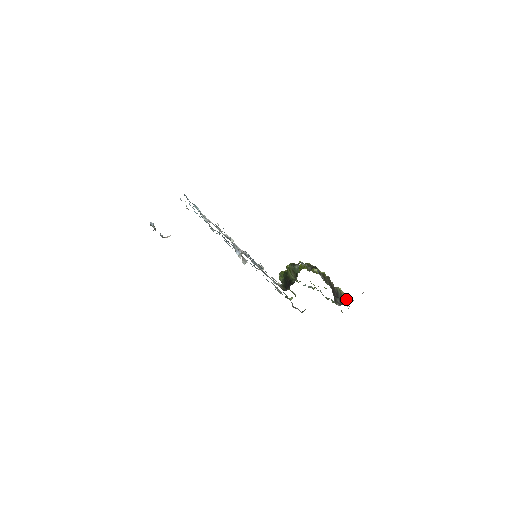
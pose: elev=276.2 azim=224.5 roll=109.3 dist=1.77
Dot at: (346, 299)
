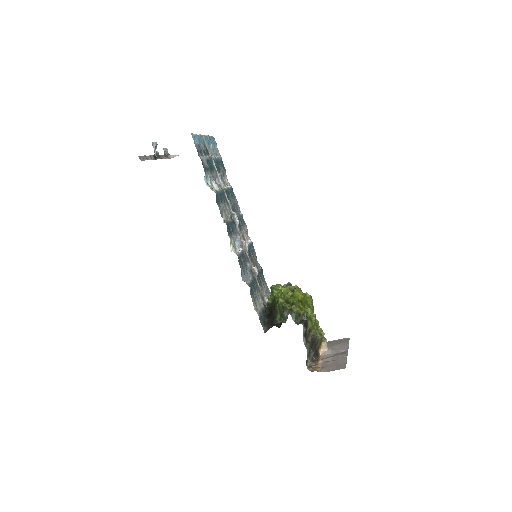
Dot at: (323, 347)
